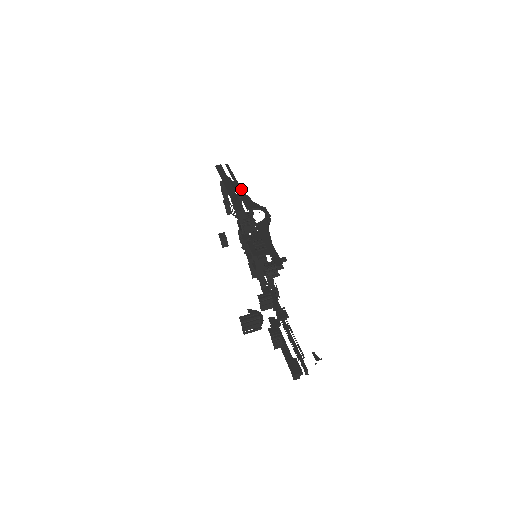
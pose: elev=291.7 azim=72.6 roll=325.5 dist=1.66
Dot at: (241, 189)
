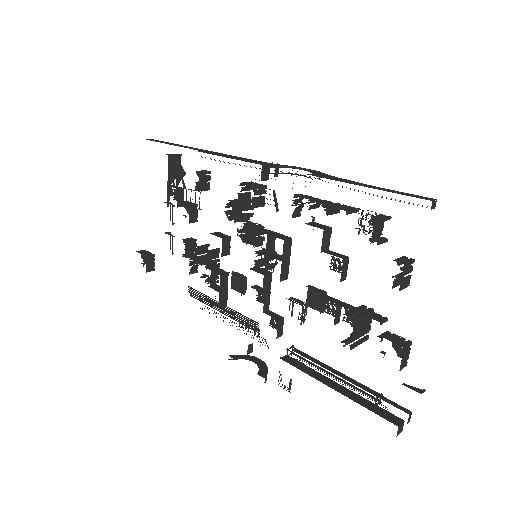
Dot at: occluded
